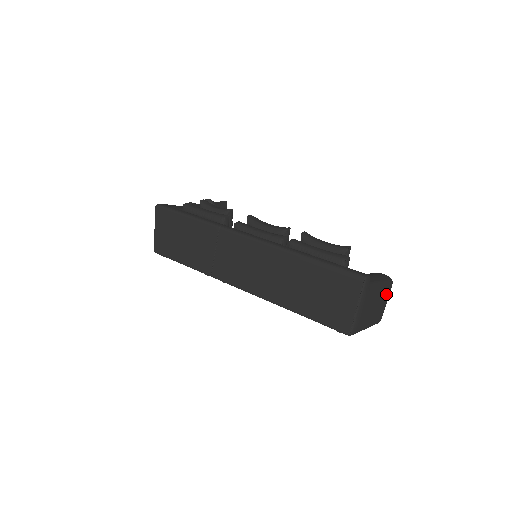
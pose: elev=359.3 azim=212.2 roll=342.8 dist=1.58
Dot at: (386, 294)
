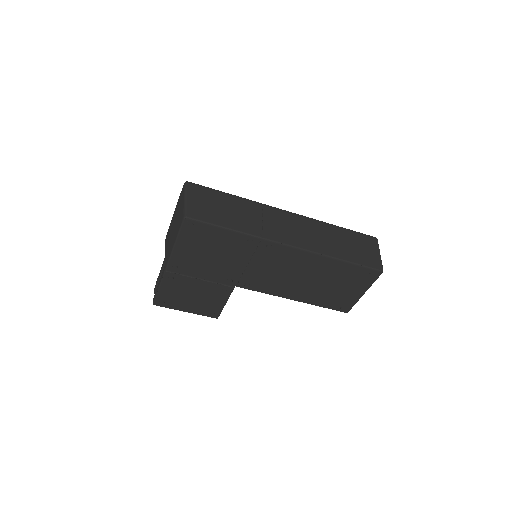
Dot at: occluded
